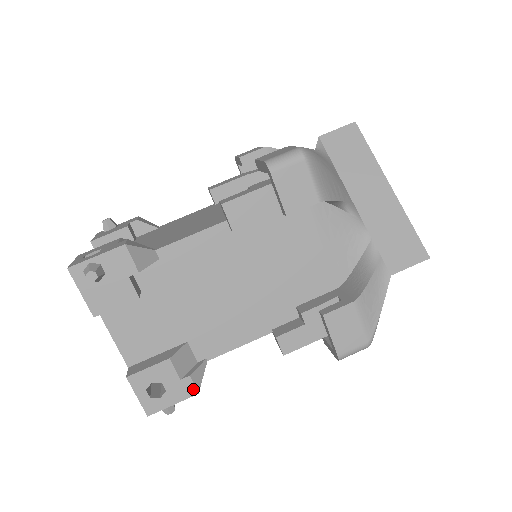
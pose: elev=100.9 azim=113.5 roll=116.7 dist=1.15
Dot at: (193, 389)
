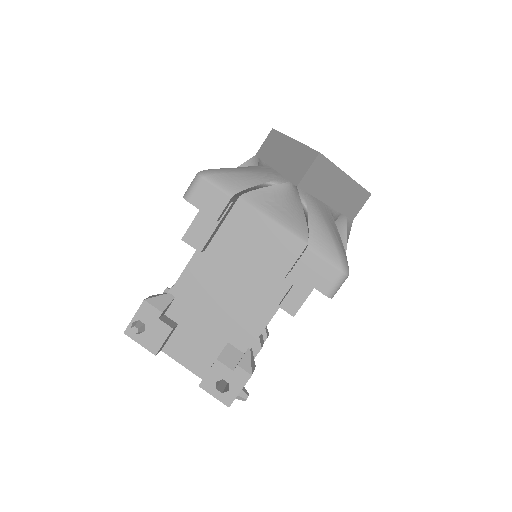
Dot at: occluded
